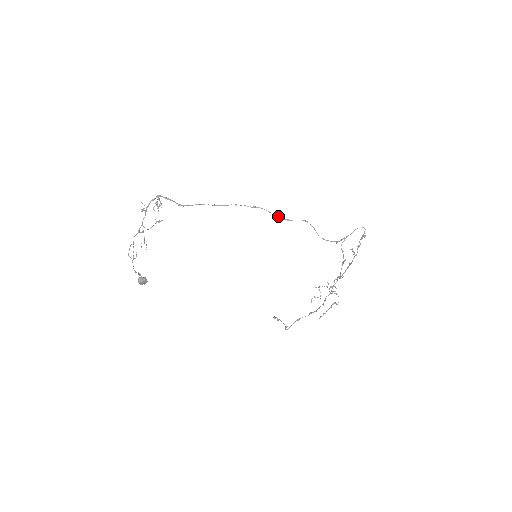
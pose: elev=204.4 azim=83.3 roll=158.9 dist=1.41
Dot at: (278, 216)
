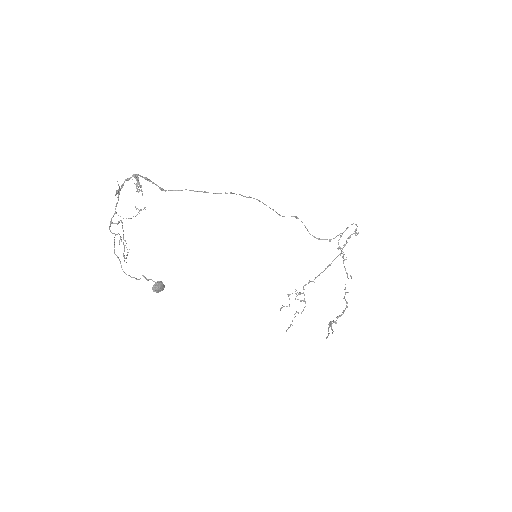
Dot at: (273, 209)
